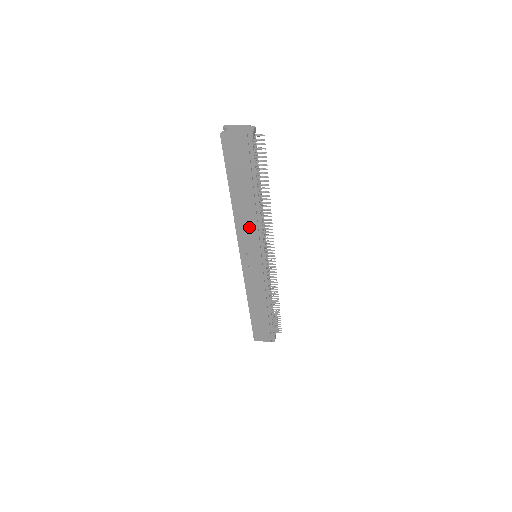
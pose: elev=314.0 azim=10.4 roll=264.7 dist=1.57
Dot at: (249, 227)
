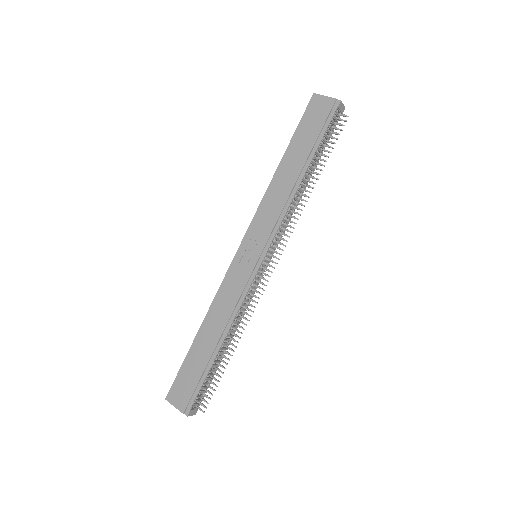
Dot at: (275, 204)
